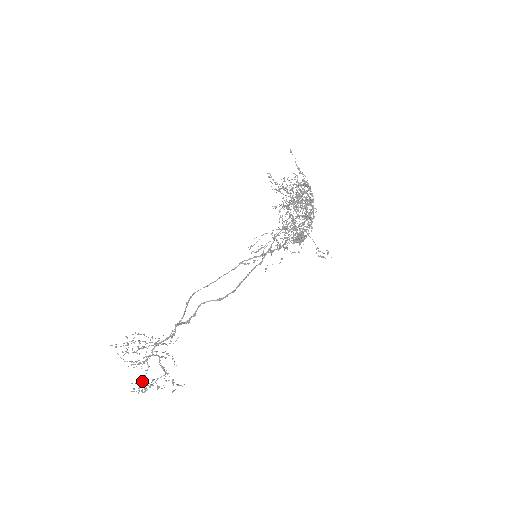
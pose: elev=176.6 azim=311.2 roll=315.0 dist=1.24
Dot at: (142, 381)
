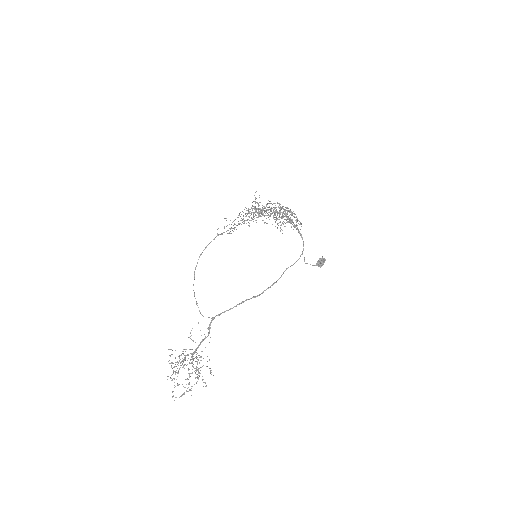
Dot at: (175, 373)
